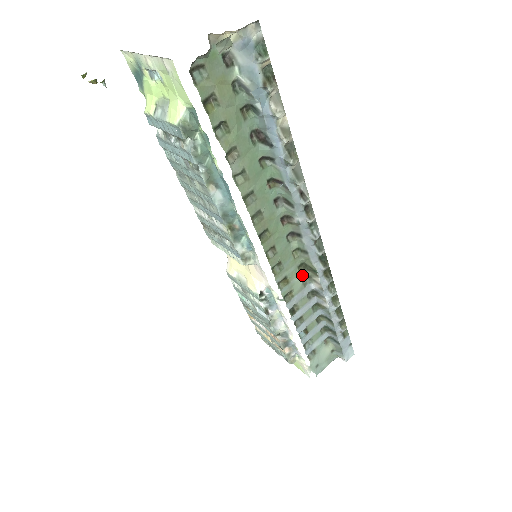
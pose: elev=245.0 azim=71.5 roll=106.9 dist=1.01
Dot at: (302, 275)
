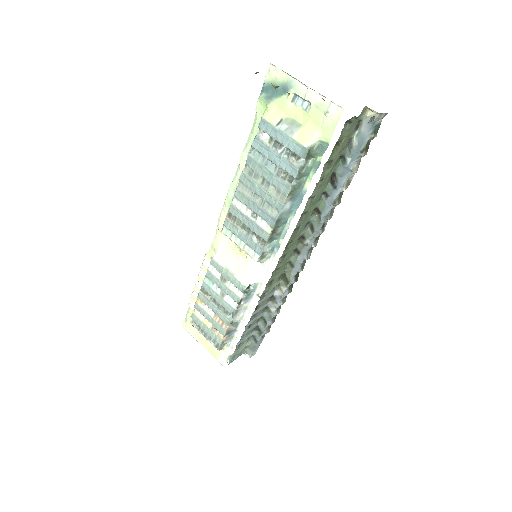
Dot at: (277, 282)
